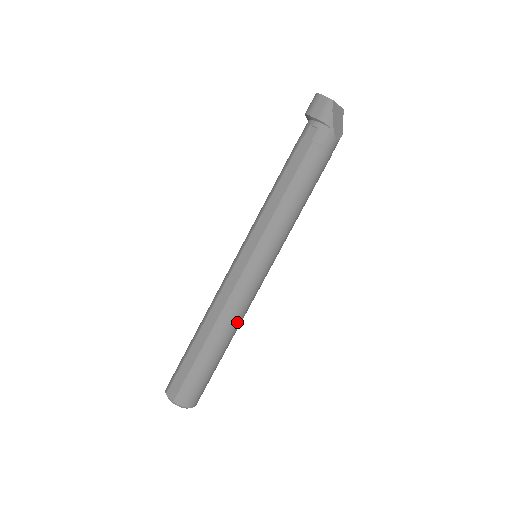
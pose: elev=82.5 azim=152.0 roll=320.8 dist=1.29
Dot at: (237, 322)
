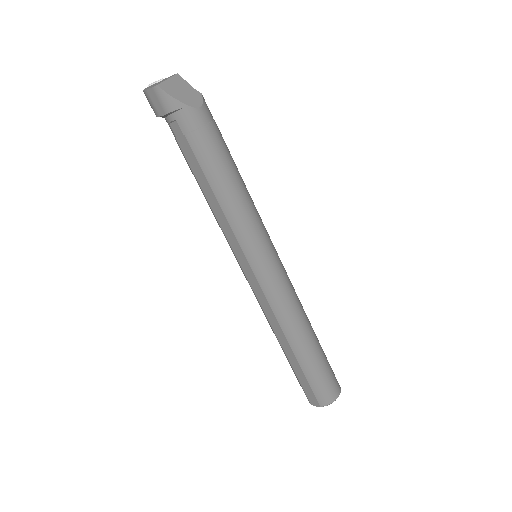
Dot at: (299, 315)
